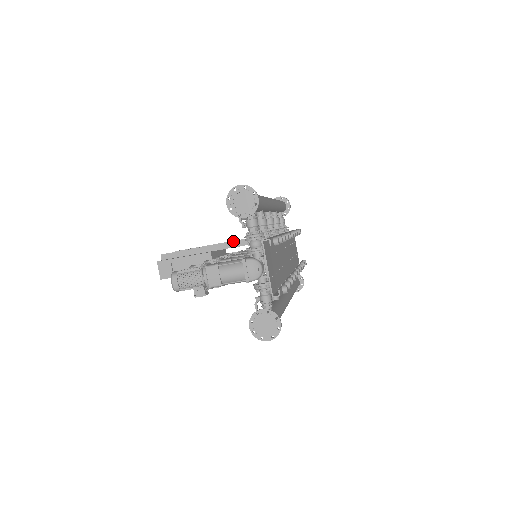
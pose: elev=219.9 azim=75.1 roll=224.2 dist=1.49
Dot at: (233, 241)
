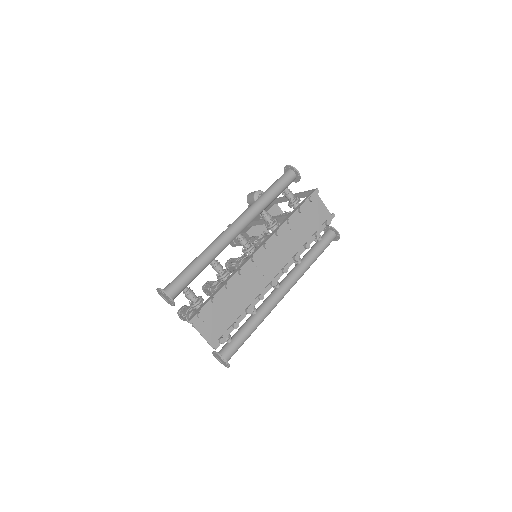
Dot at: (259, 220)
